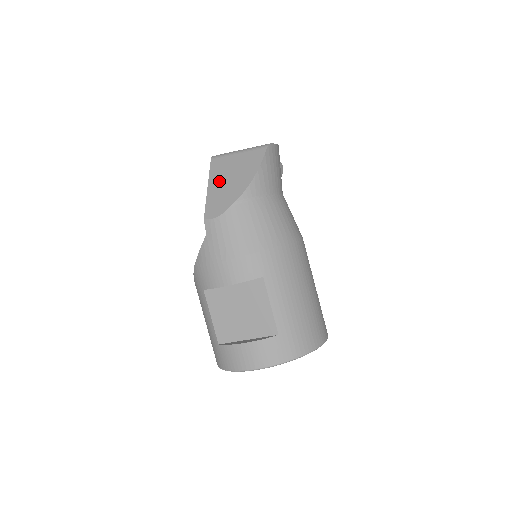
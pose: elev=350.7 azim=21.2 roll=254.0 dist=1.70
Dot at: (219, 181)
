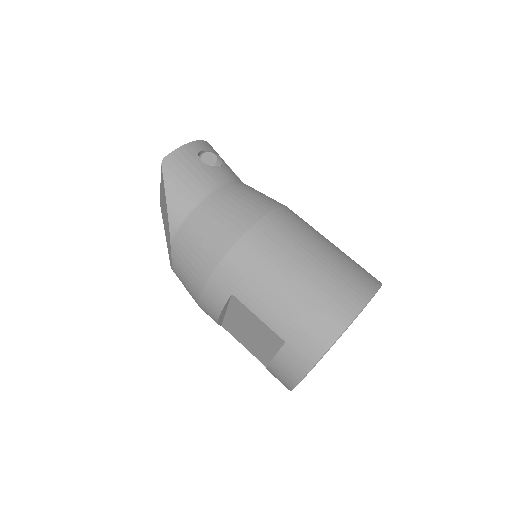
Dot at: (164, 223)
